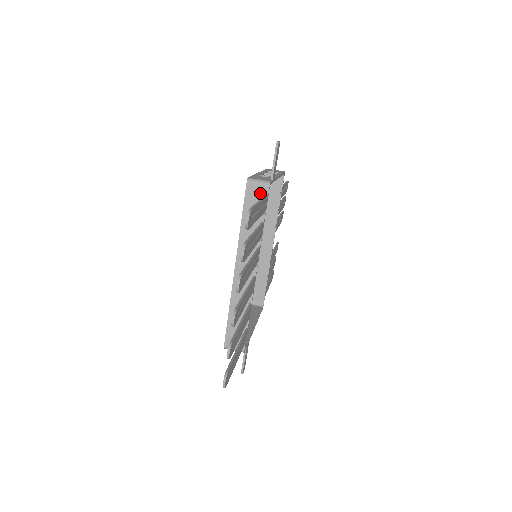
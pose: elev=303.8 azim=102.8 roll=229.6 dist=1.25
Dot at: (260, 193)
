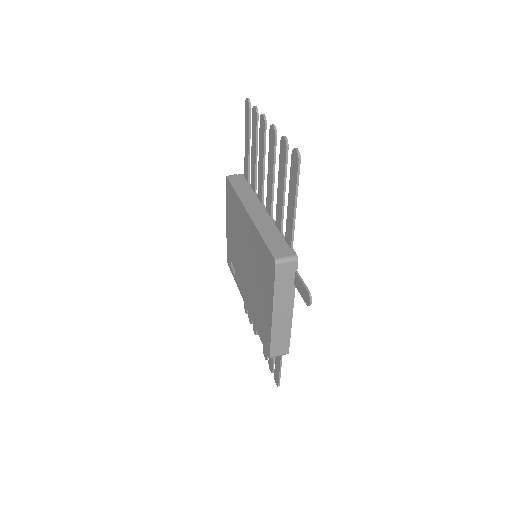
Dot at: (239, 178)
